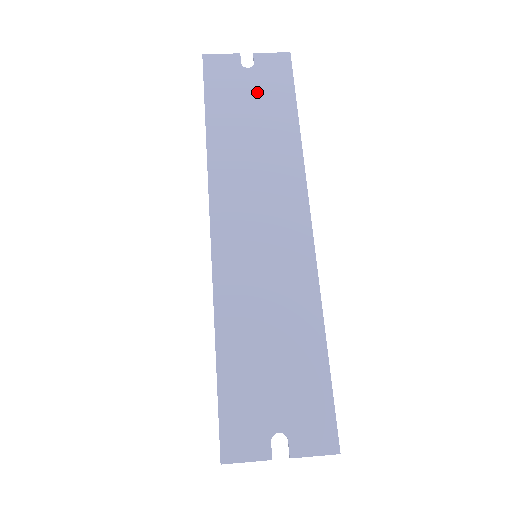
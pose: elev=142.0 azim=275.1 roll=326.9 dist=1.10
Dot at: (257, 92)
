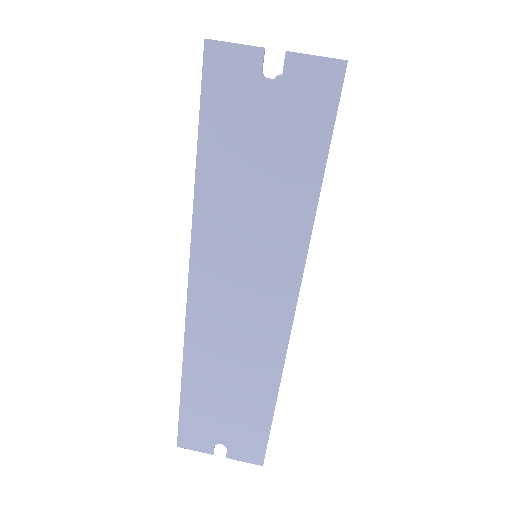
Dot at: (275, 130)
